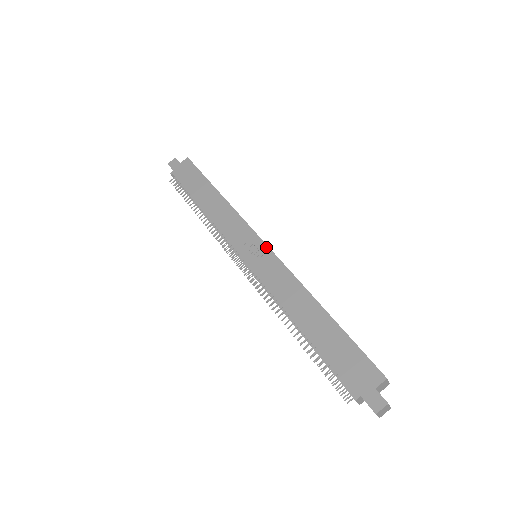
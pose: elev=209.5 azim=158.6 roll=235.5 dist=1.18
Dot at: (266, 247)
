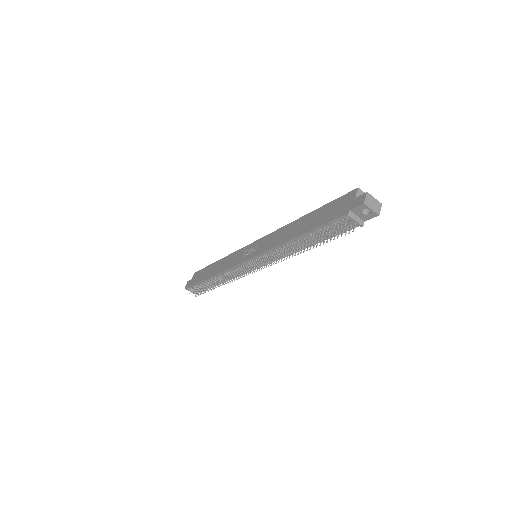
Dot at: (256, 241)
